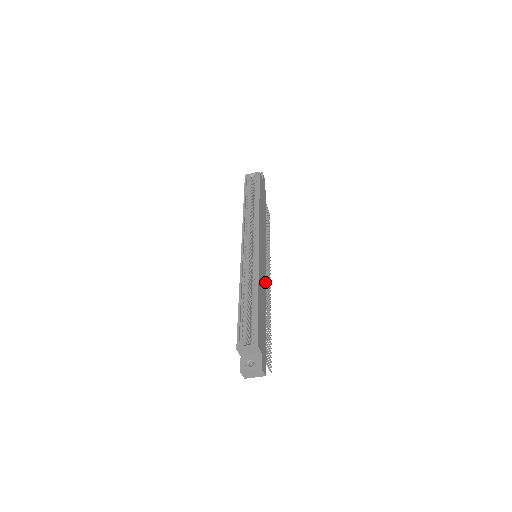
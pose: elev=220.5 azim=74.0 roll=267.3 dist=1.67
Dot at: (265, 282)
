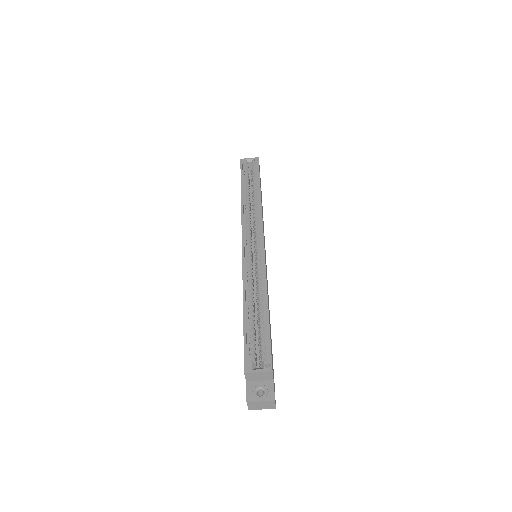
Dot at: occluded
